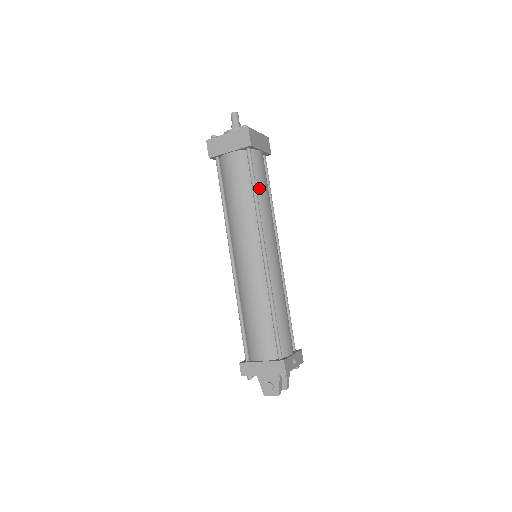
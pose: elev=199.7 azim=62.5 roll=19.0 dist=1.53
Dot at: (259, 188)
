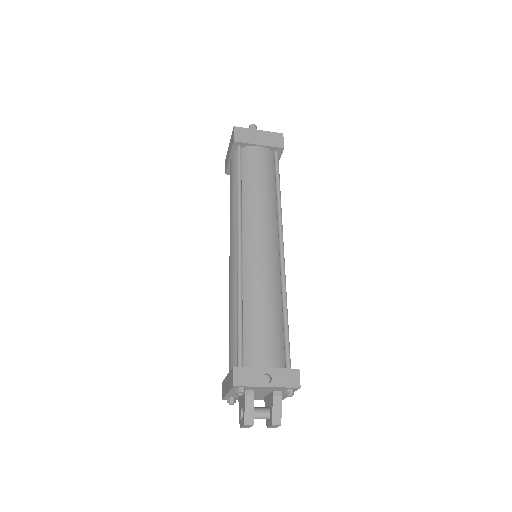
Dot at: (247, 180)
